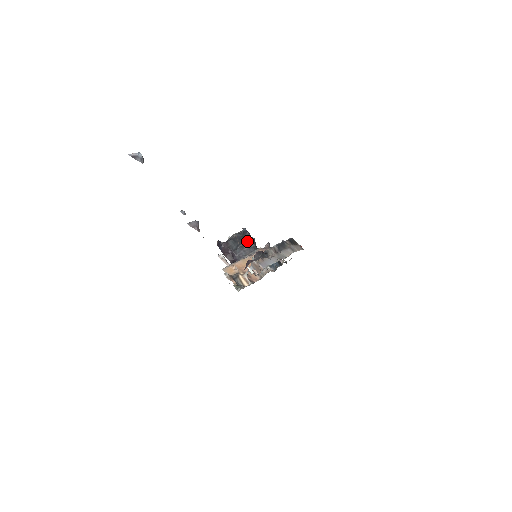
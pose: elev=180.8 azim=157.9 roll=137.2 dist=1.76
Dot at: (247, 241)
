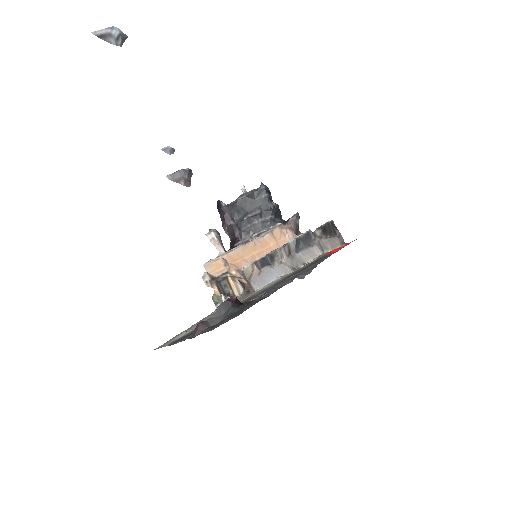
Dot at: (261, 209)
